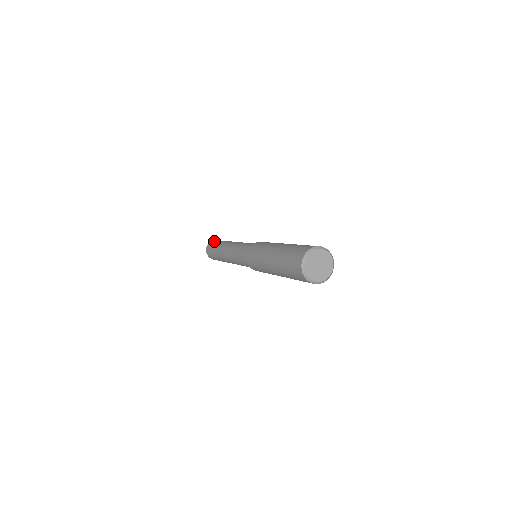
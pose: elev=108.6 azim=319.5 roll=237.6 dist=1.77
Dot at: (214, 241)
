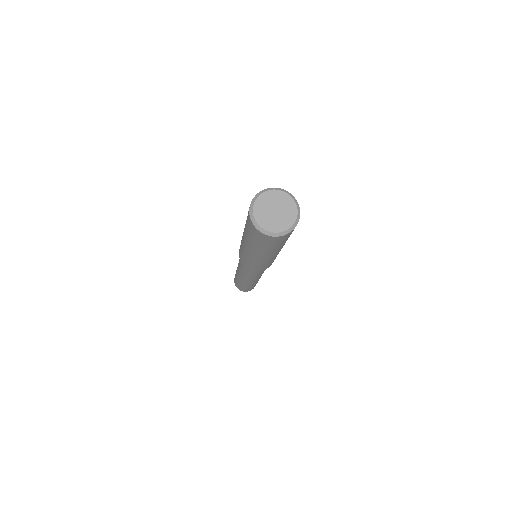
Dot at: occluded
